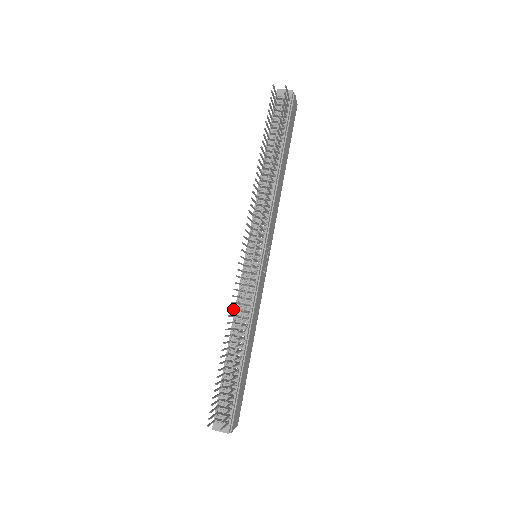
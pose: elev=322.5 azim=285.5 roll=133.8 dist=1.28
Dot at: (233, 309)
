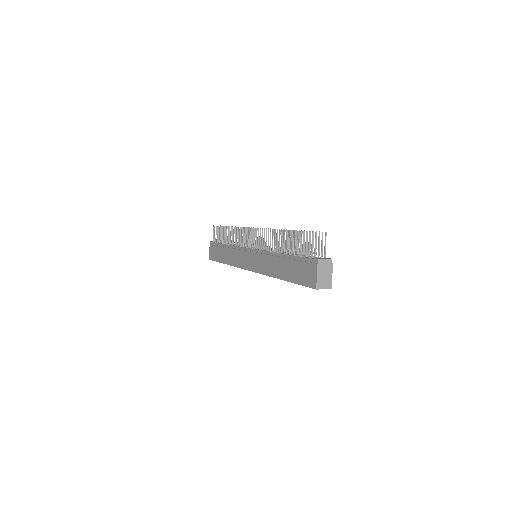
Dot at: (270, 238)
